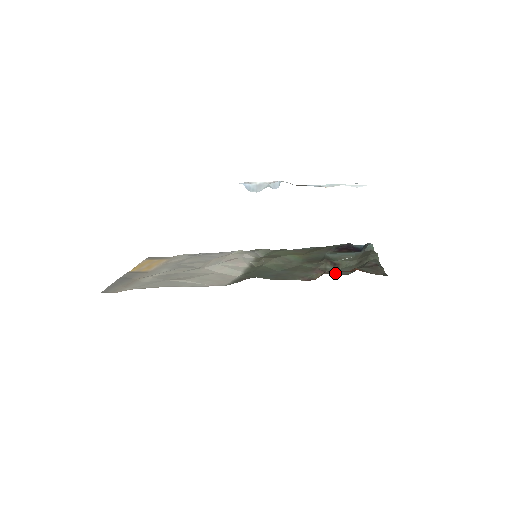
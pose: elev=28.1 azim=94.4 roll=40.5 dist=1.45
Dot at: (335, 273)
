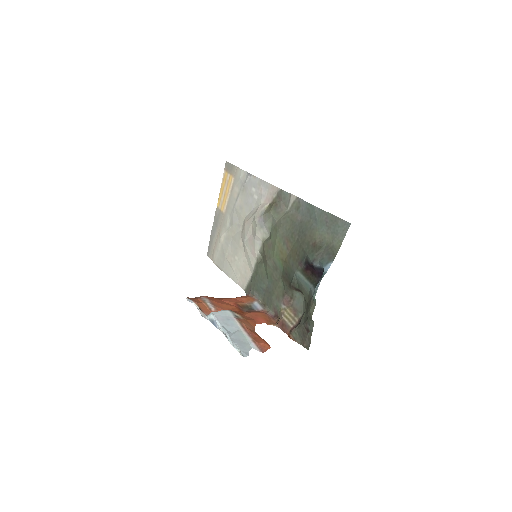
Dot at: (295, 307)
